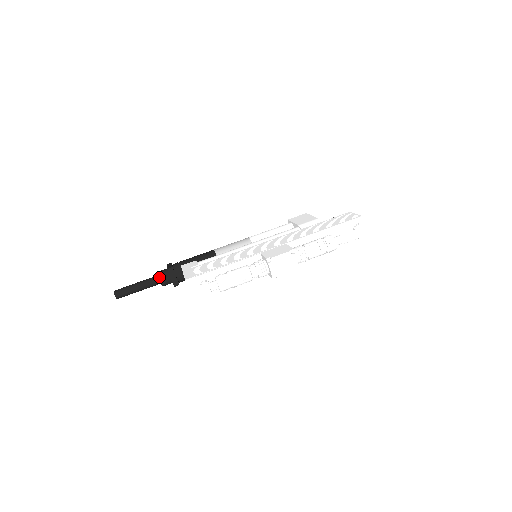
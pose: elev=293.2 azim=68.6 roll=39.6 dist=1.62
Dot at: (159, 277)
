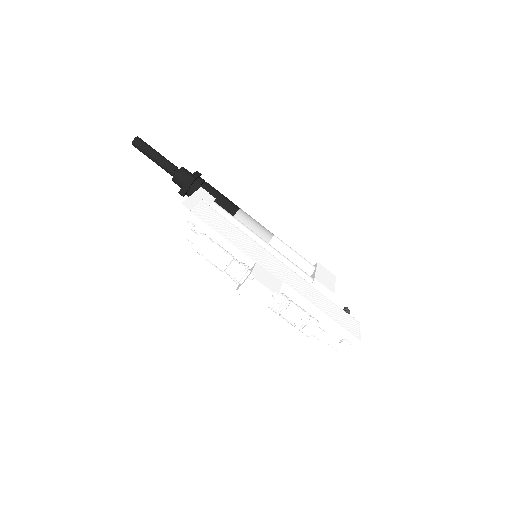
Dot at: (178, 172)
